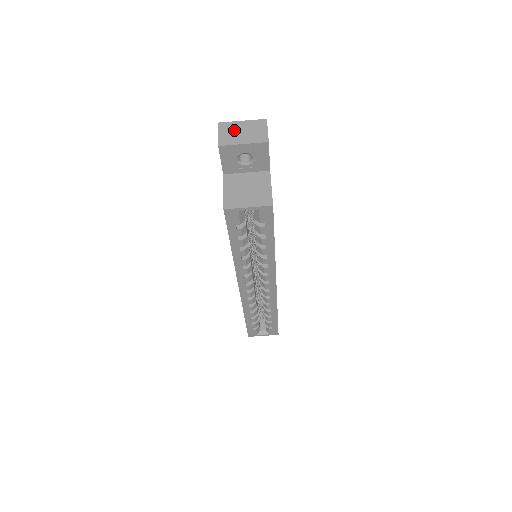
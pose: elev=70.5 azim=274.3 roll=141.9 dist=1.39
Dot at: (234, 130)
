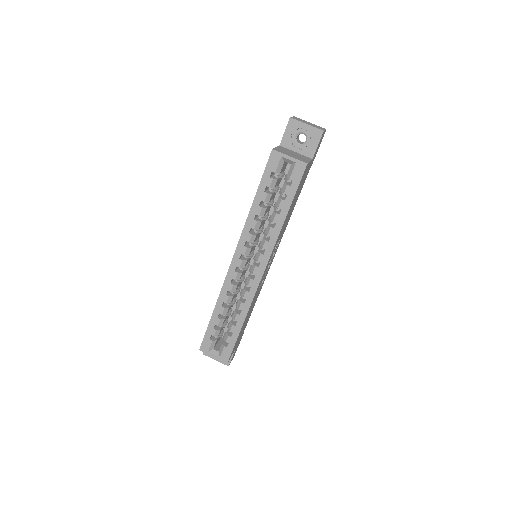
Dot at: (303, 121)
